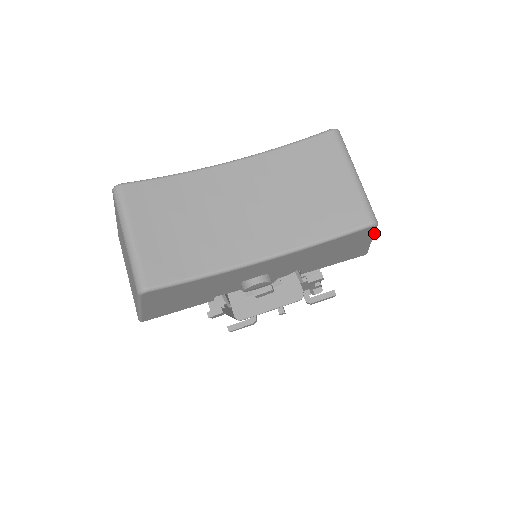
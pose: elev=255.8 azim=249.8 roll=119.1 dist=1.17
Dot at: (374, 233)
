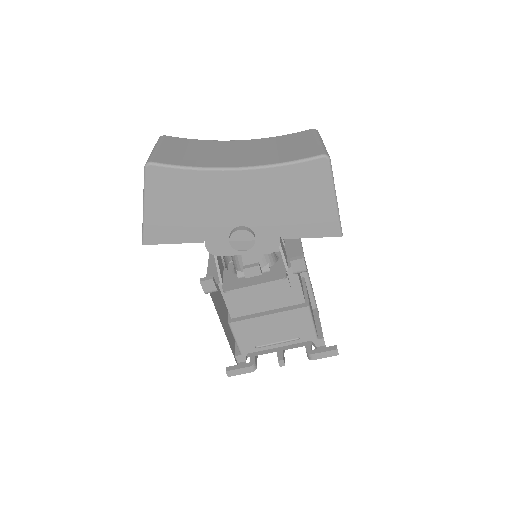
Dot at: (333, 180)
